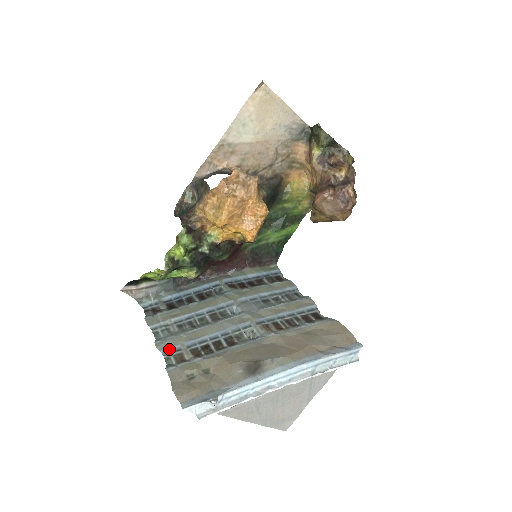
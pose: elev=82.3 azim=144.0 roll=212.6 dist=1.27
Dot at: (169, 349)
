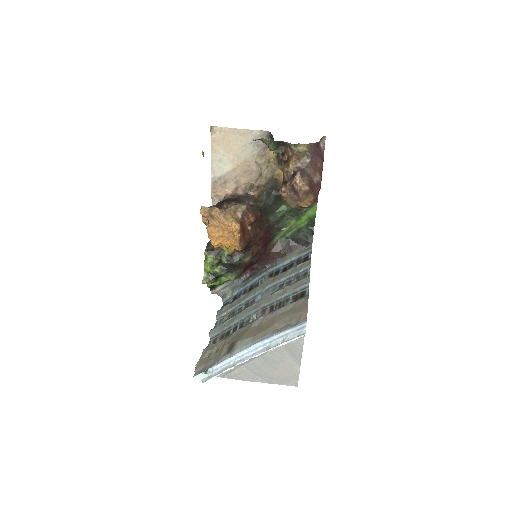
Dot at: (214, 335)
